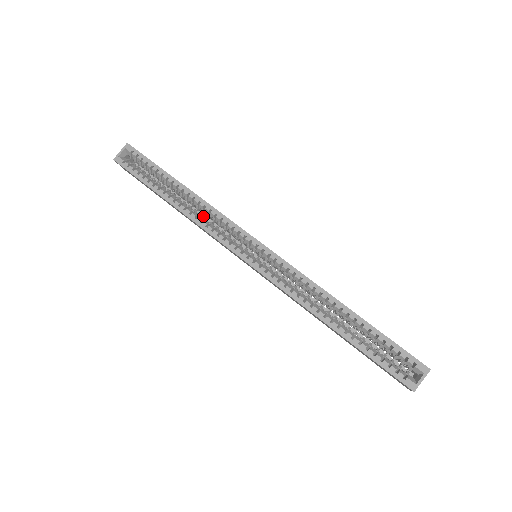
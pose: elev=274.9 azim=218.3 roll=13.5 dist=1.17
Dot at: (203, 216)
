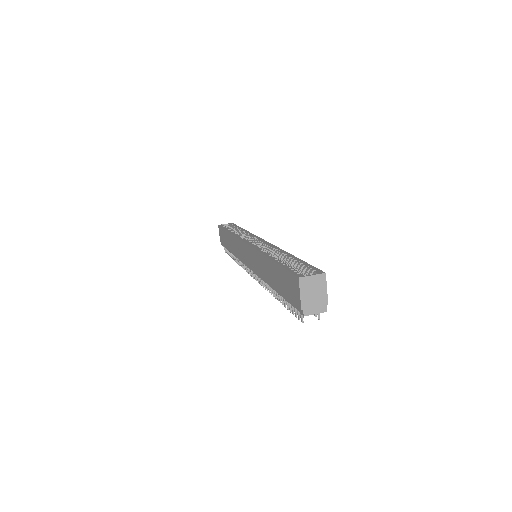
Dot at: occluded
